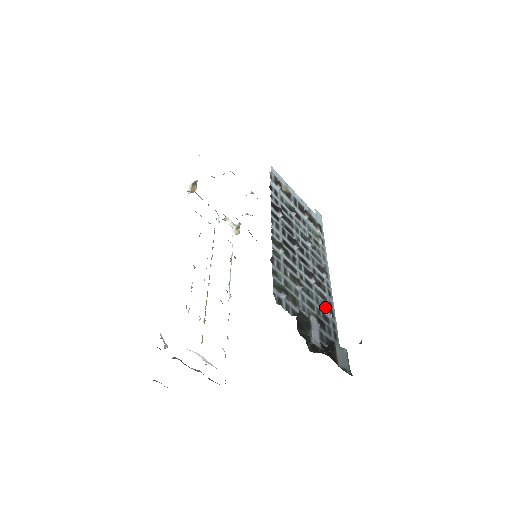
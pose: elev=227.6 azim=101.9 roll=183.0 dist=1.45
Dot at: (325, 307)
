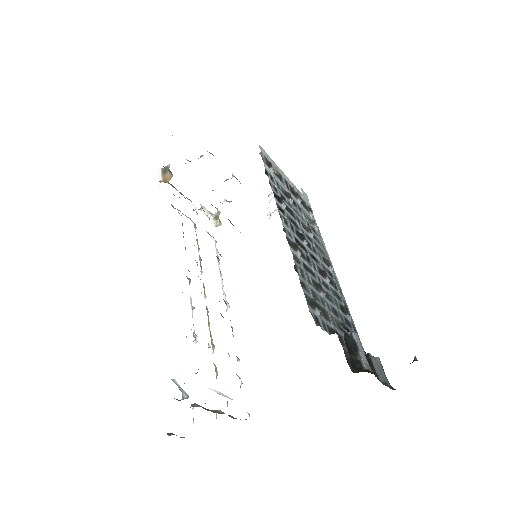
Dot at: (343, 309)
